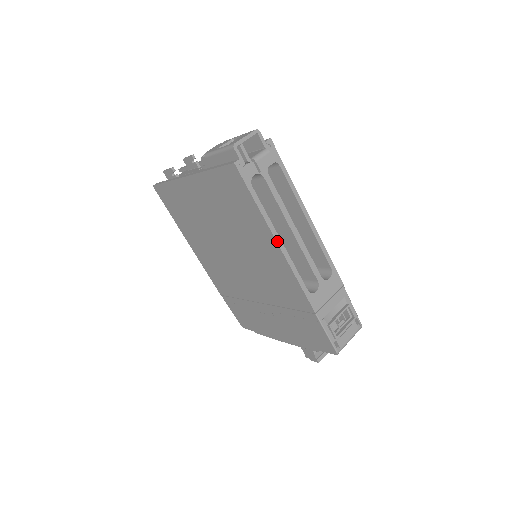
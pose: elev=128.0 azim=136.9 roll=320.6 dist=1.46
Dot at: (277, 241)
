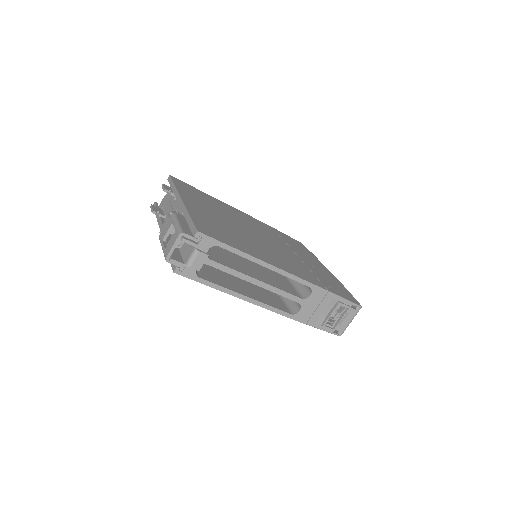
Dot at: (244, 299)
